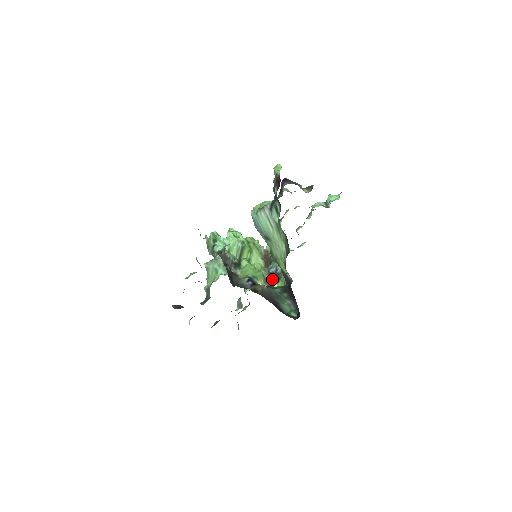
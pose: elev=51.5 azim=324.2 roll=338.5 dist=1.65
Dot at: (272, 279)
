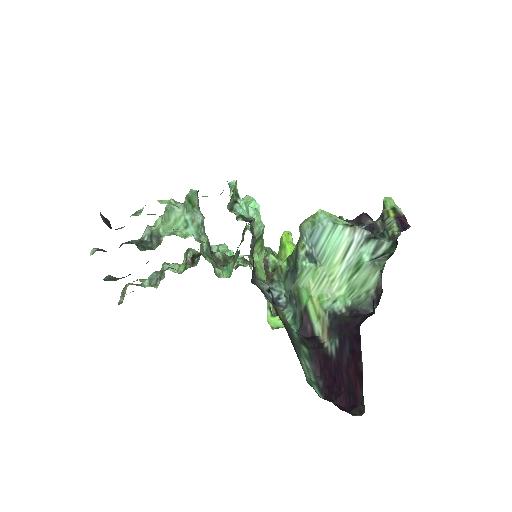
Dot at: (269, 304)
